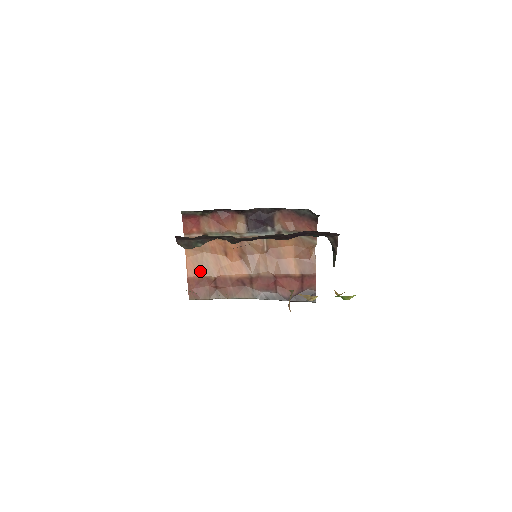
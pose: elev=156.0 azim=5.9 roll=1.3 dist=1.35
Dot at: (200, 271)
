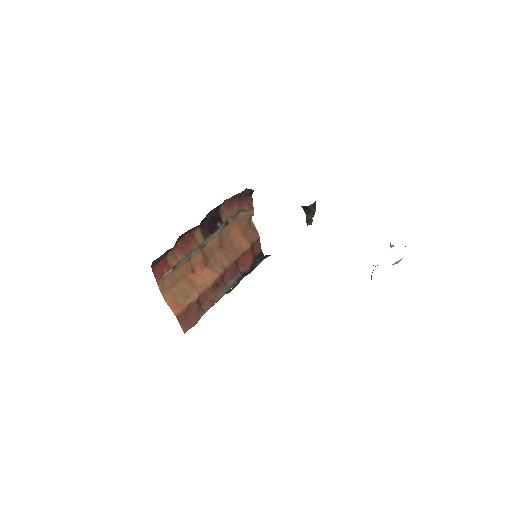
Dot at: (183, 302)
